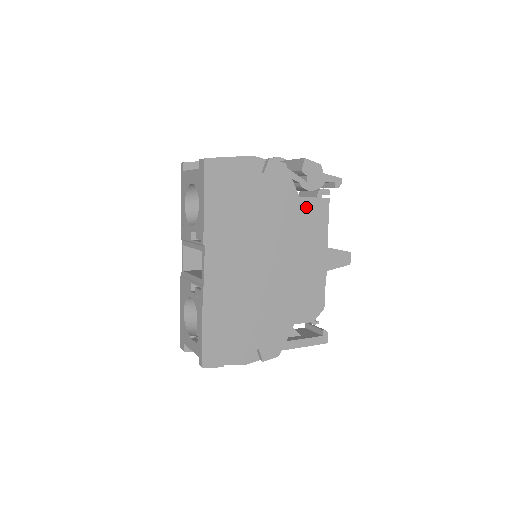
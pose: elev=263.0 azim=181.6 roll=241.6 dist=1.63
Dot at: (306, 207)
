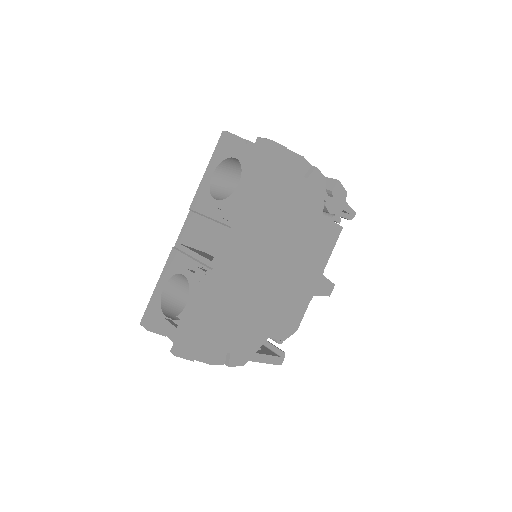
Dot at: (323, 227)
